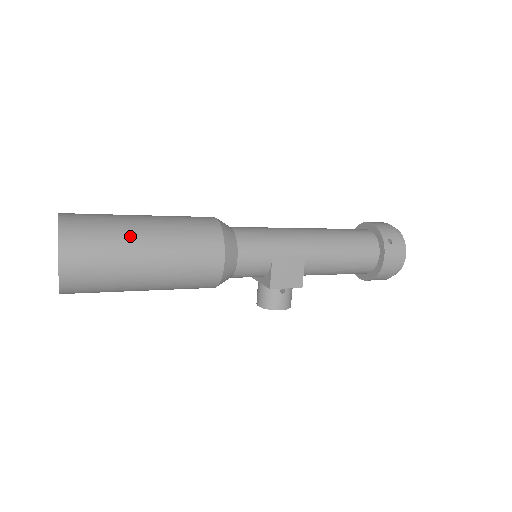
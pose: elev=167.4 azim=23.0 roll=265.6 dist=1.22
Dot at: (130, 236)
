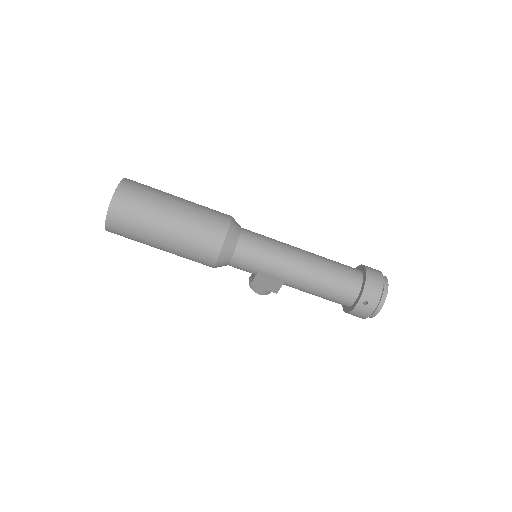
Dot at: (154, 226)
